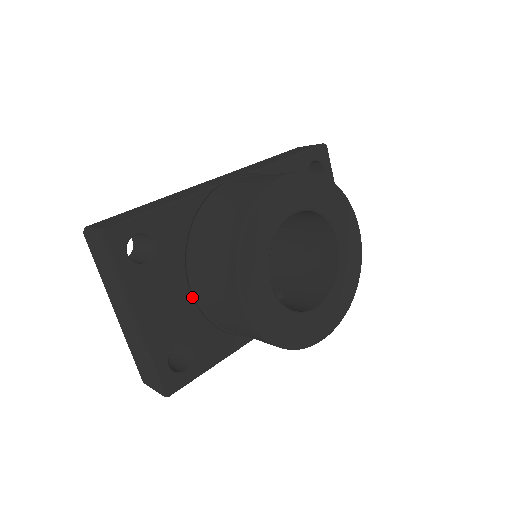
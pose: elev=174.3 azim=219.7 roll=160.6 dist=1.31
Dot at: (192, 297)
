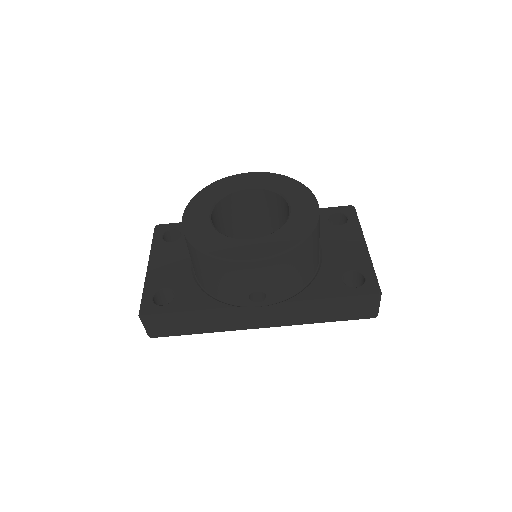
Dot at: (191, 265)
